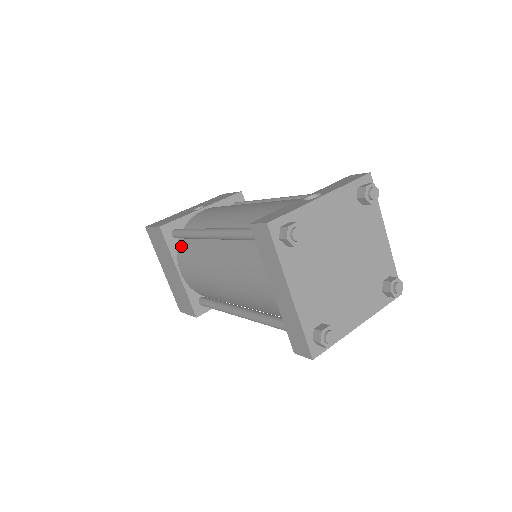
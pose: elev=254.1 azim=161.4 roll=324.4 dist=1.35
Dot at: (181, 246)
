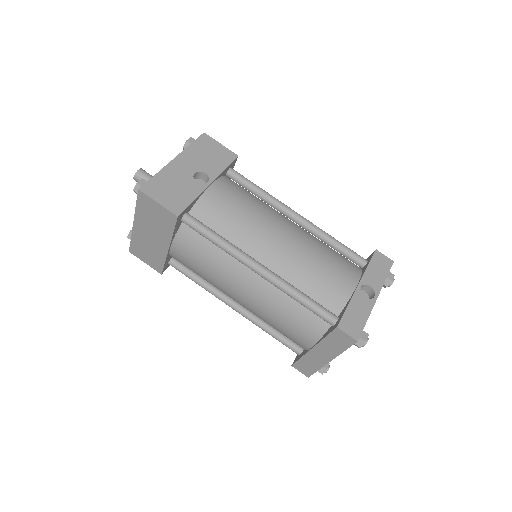
Dot at: (188, 232)
